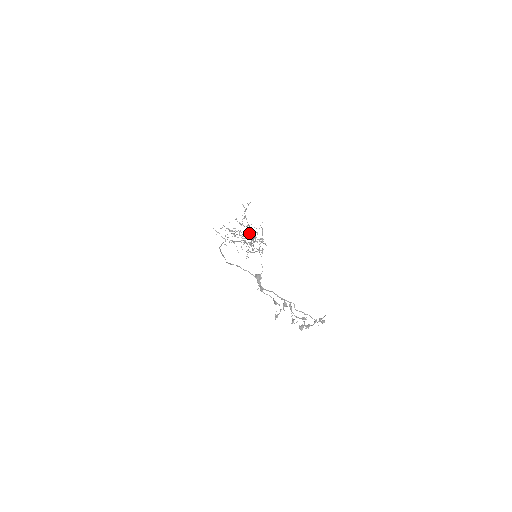
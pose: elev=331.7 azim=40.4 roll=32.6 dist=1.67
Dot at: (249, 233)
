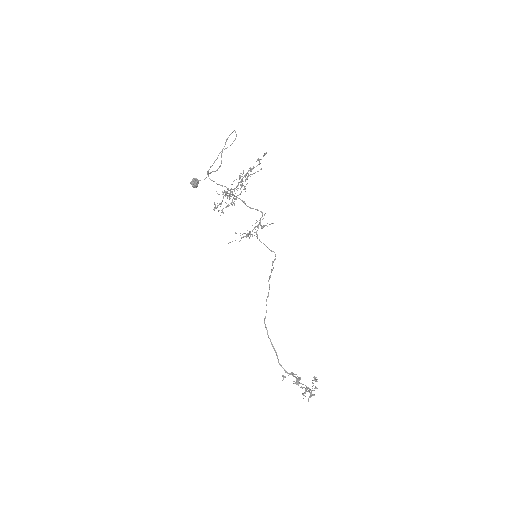
Dot at: (262, 228)
